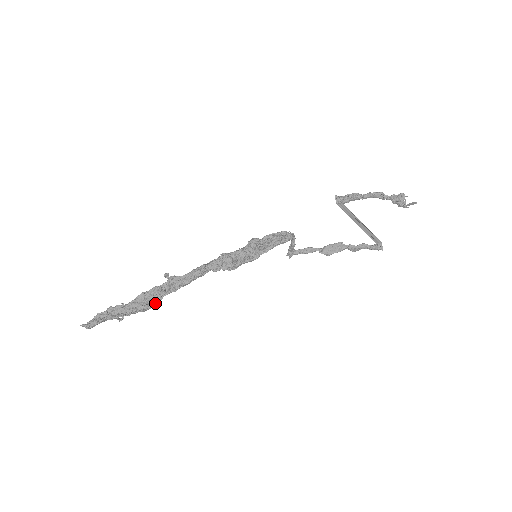
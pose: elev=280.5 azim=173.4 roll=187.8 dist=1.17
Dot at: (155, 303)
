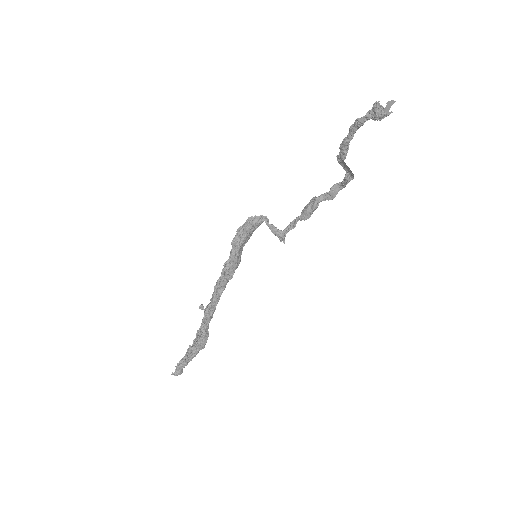
Dot at: (201, 336)
